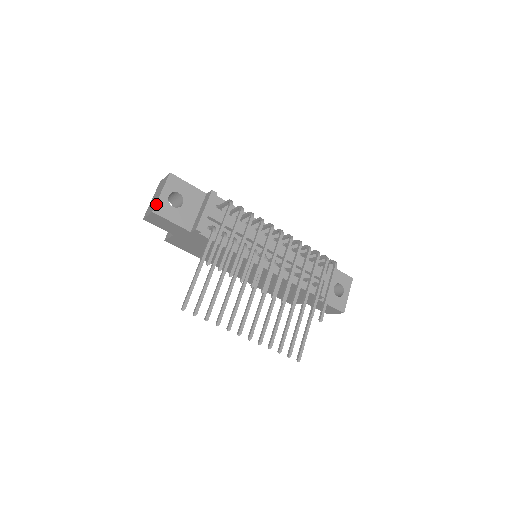
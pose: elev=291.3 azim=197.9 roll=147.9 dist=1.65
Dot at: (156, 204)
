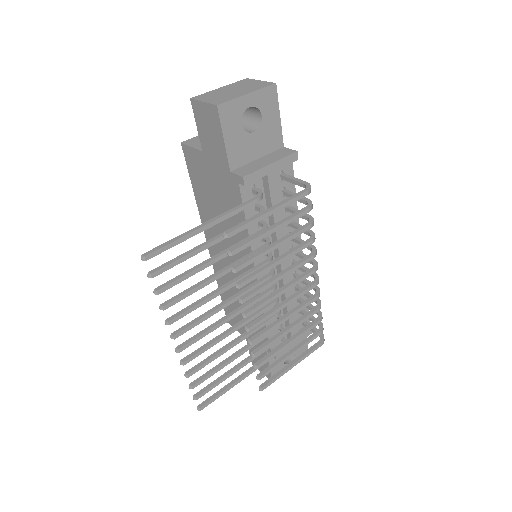
Dot at: (229, 101)
